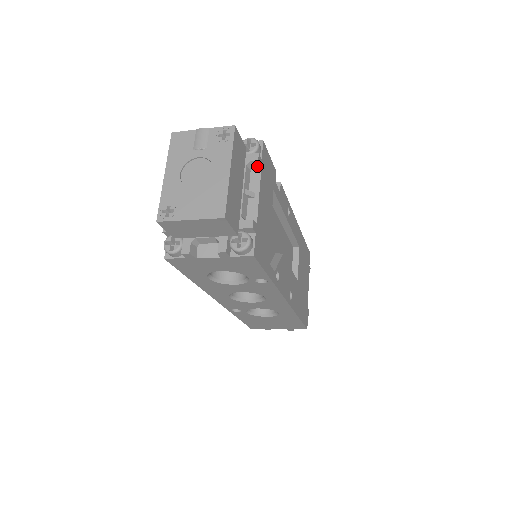
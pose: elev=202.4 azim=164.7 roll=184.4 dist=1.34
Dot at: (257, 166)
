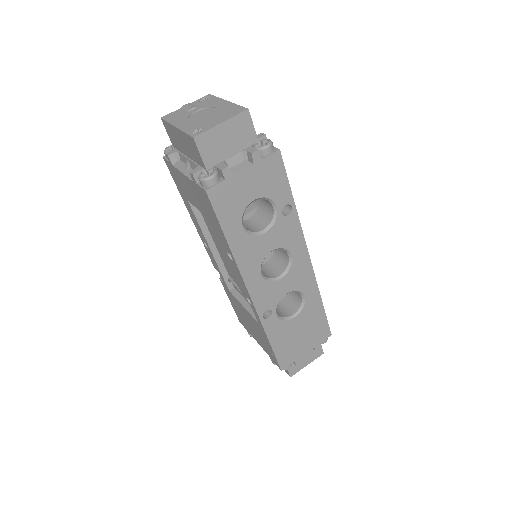
Dot at: occluded
